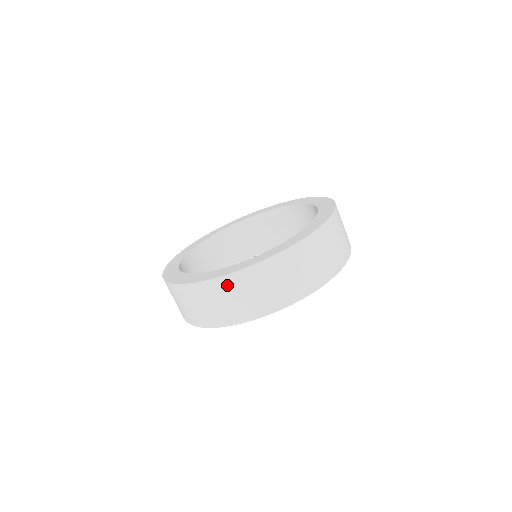
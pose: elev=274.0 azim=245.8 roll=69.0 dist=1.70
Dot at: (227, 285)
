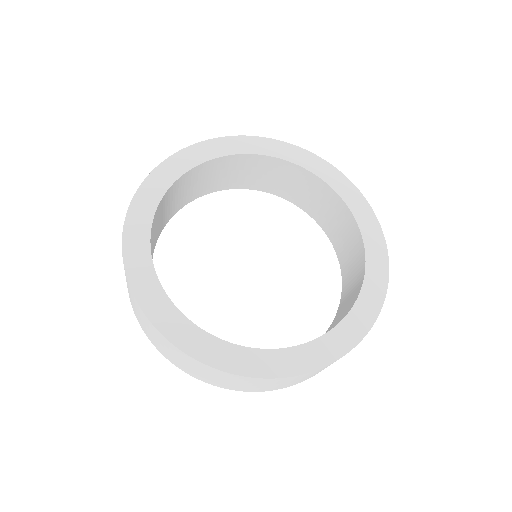
Dot at: (201, 366)
